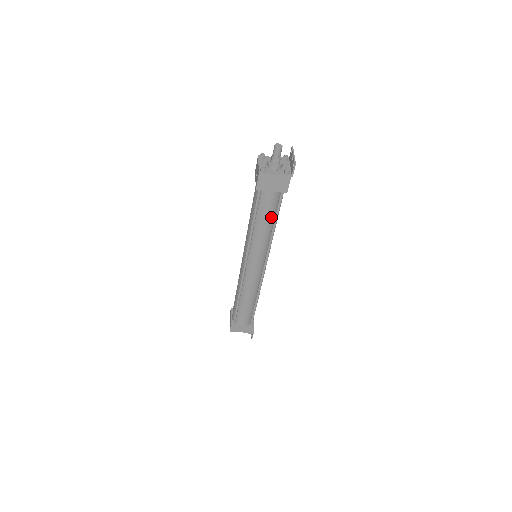
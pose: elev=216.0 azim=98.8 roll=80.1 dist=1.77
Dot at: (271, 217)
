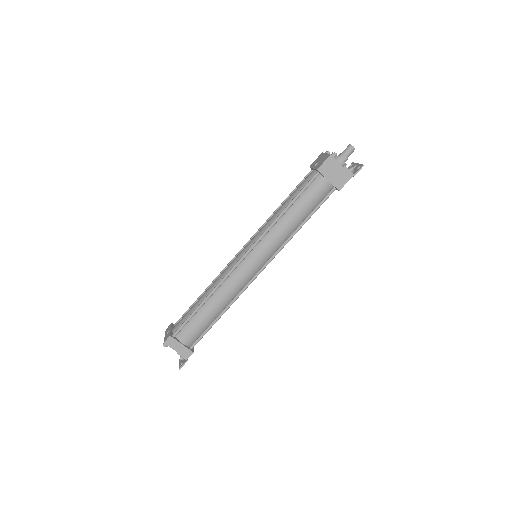
Dot at: (308, 210)
